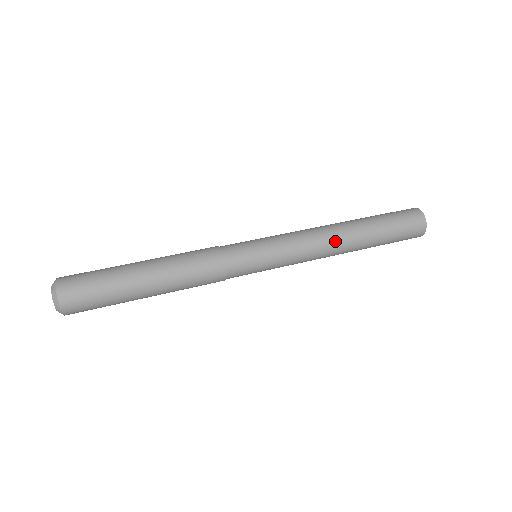
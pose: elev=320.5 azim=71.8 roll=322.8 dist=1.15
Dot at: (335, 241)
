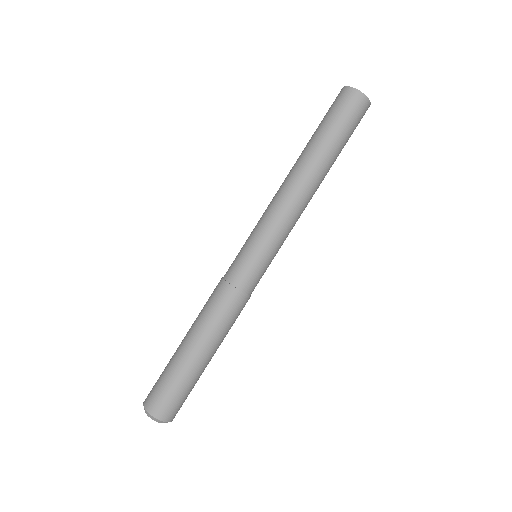
Dot at: (312, 196)
